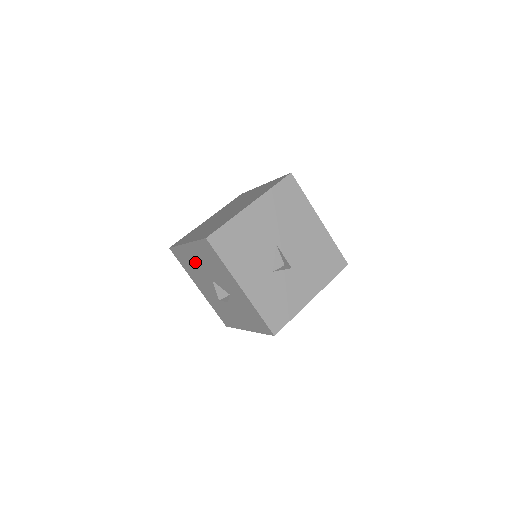
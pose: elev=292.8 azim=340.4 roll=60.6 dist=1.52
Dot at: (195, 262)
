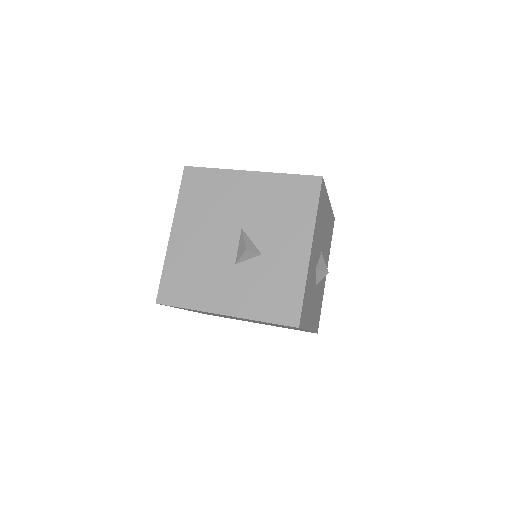
Dot at: (234, 197)
